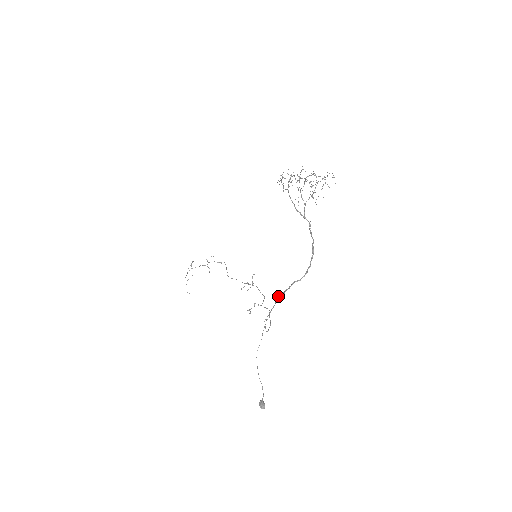
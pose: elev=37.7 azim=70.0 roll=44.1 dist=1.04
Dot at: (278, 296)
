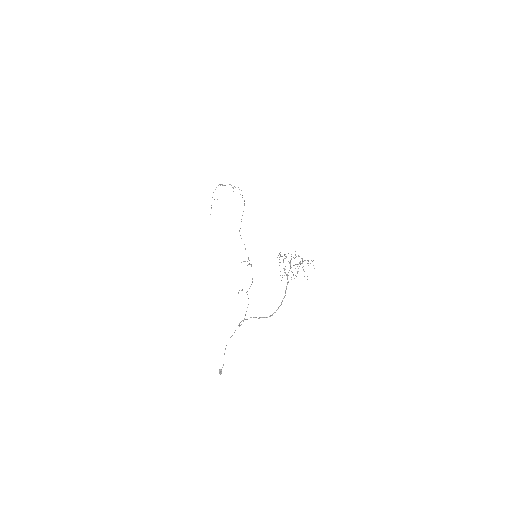
Dot at: (251, 317)
